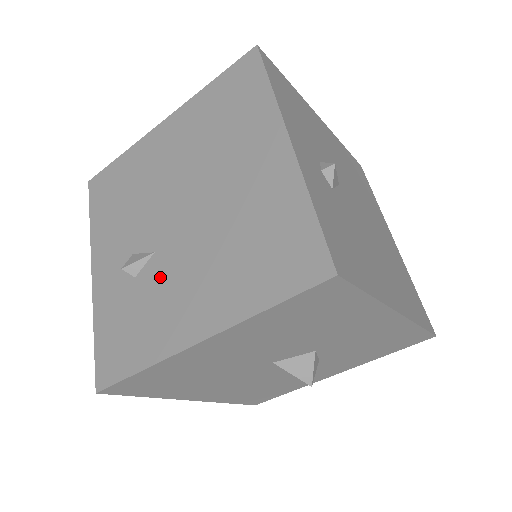
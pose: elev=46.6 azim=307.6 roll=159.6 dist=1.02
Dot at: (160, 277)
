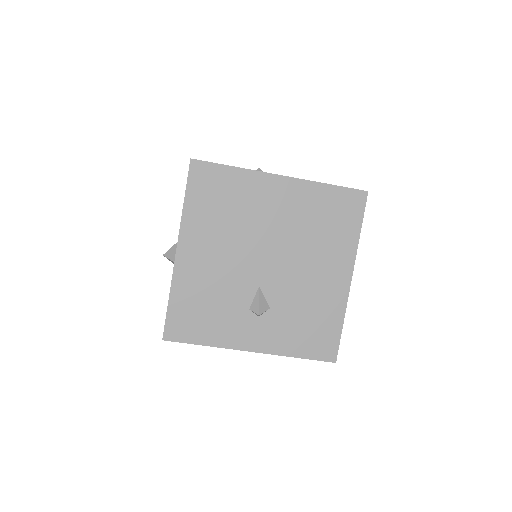
Dot at: occluded
